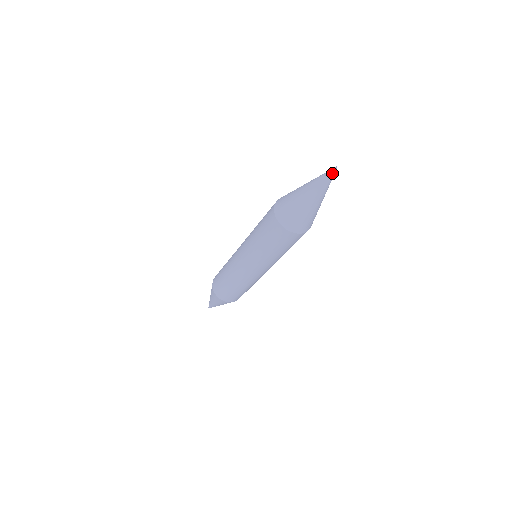
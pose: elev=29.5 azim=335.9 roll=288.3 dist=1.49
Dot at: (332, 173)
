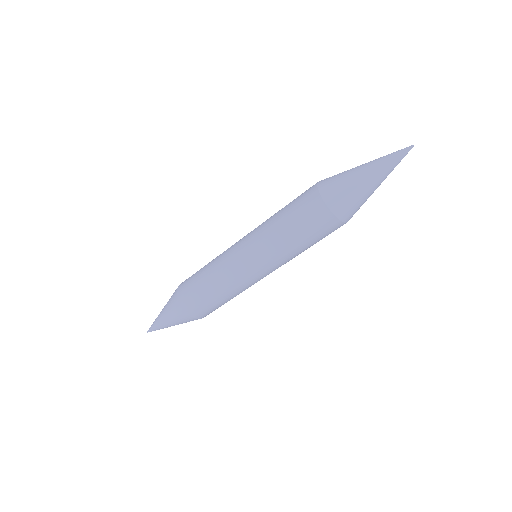
Dot at: (405, 149)
